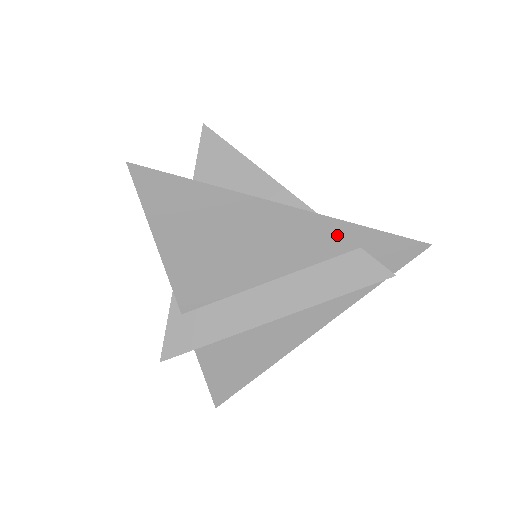
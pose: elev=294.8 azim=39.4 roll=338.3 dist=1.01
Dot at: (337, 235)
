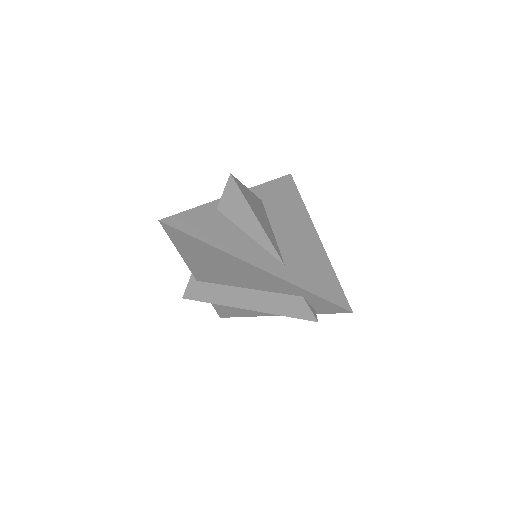
Dot at: (287, 287)
